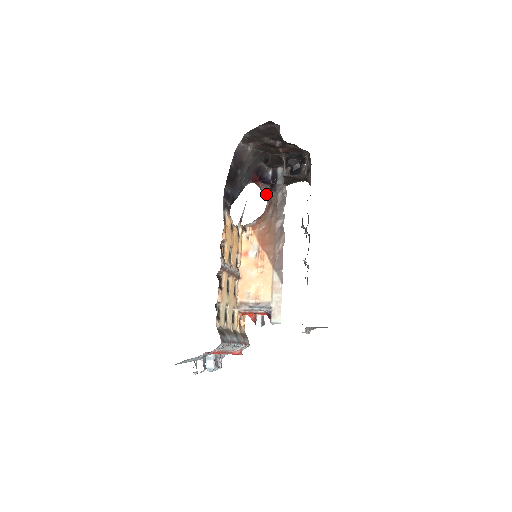
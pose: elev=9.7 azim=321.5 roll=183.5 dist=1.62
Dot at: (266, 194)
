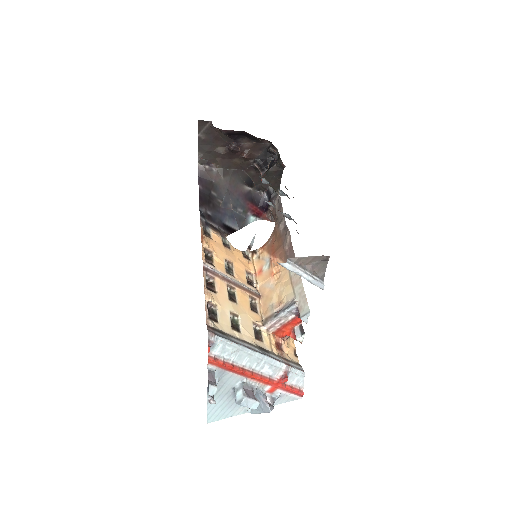
Dot at: (273, 218)
